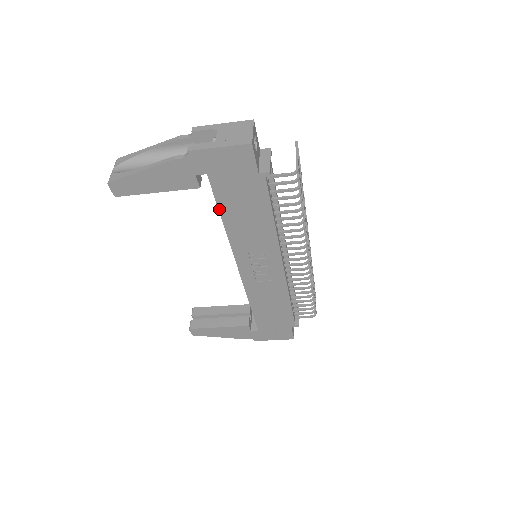
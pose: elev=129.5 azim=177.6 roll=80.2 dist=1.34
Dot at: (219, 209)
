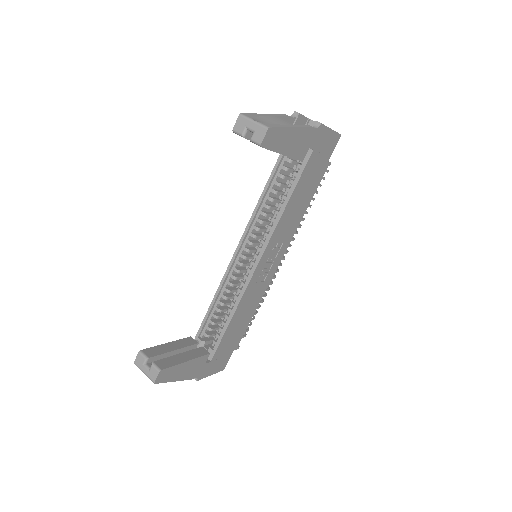
Dot at: (295, 188)
